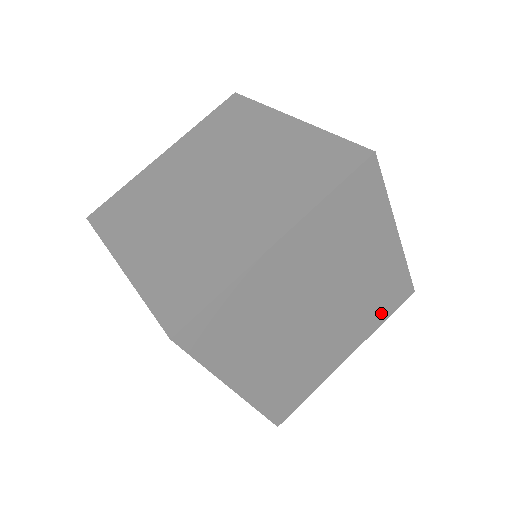
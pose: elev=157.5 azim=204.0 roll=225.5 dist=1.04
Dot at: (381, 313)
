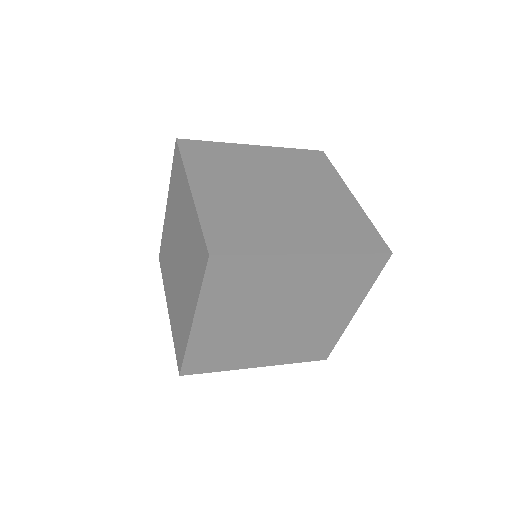
Dot at: (361, 283)
